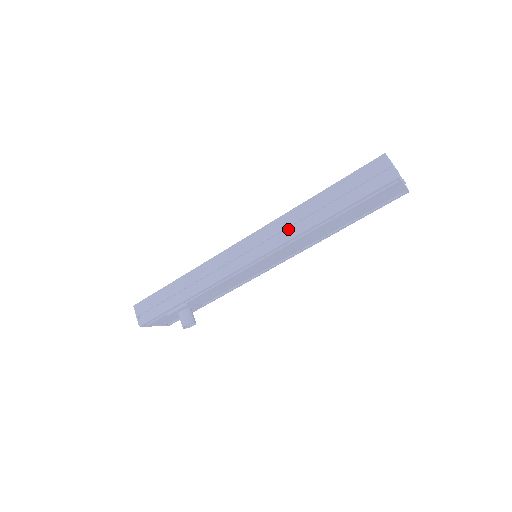
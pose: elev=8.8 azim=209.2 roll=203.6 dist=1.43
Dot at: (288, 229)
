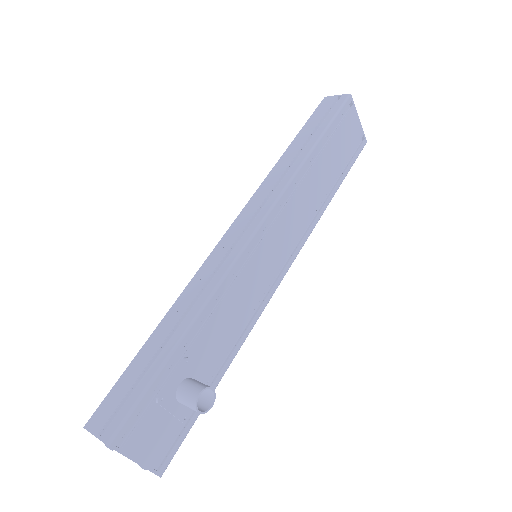
Dot at: (279, 185)
